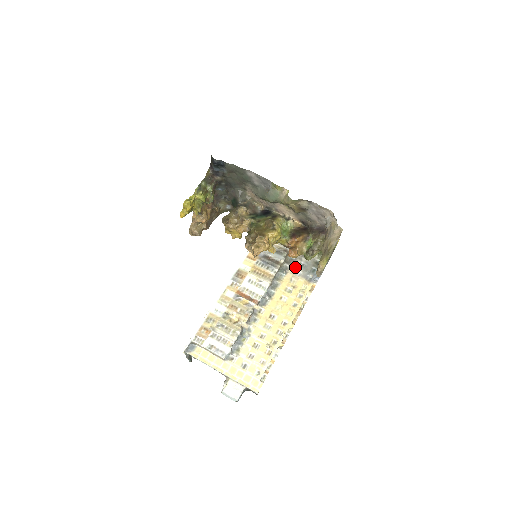
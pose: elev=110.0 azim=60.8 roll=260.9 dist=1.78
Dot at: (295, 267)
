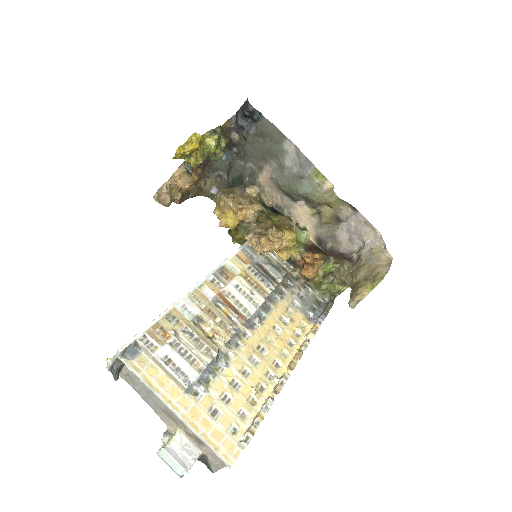
Dot at: (293, 295)
